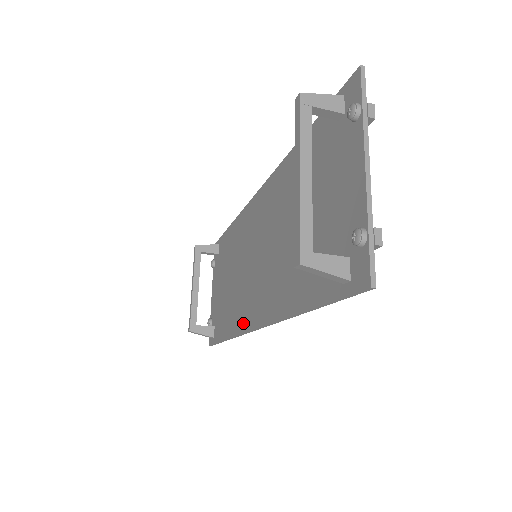
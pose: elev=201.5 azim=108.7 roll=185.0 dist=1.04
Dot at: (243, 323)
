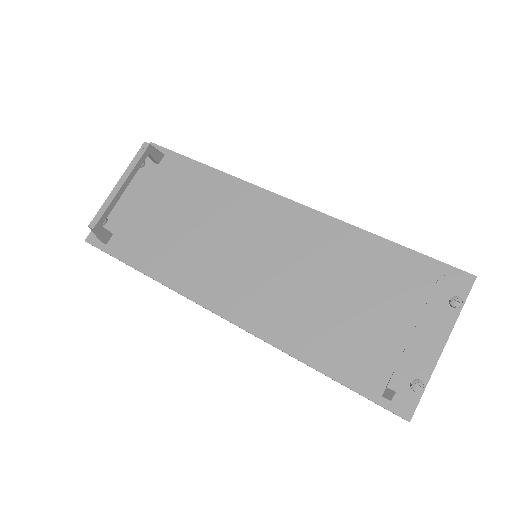
Dot at: (196, 291)
